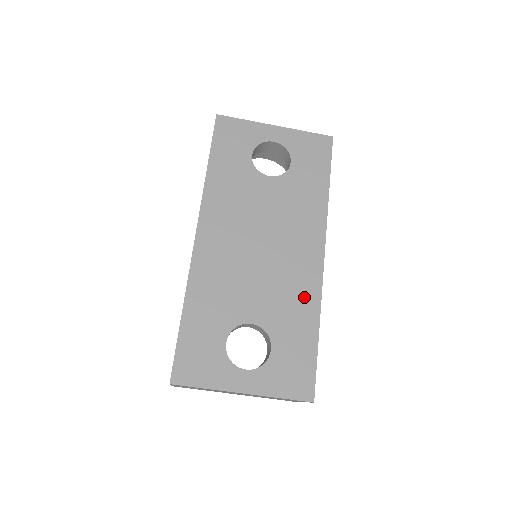
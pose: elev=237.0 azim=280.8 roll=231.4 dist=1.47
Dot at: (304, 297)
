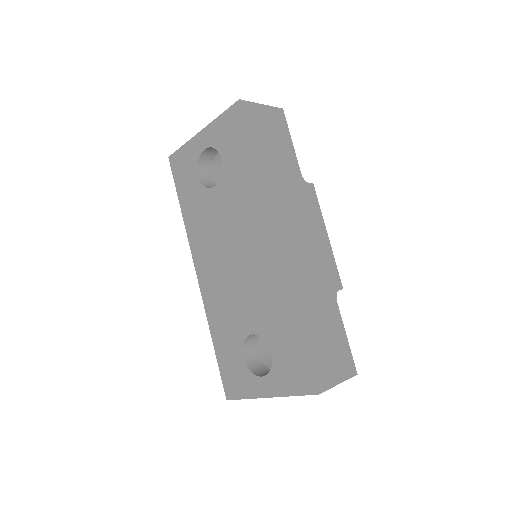
Dot at: (276, 292)
